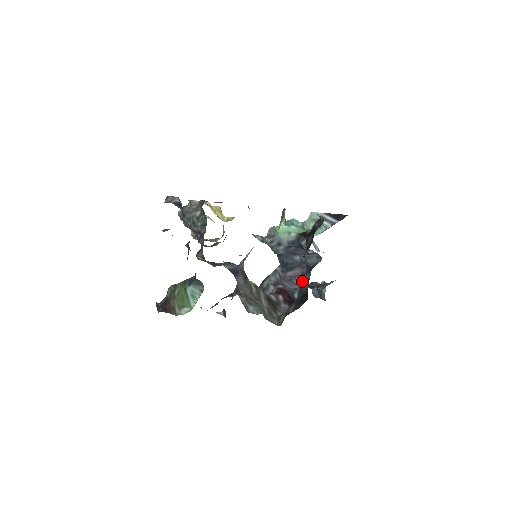
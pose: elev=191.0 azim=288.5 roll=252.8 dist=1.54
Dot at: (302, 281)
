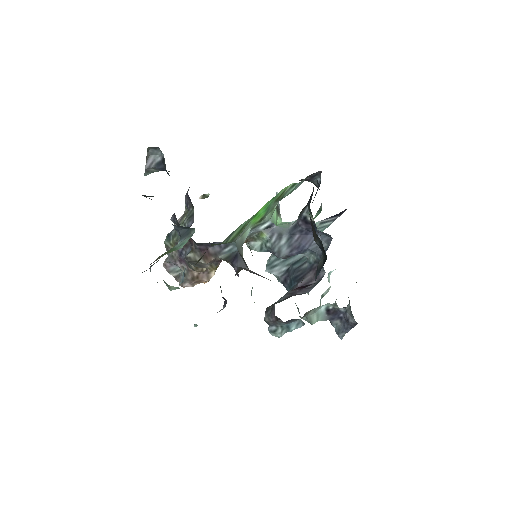
Dot at: (317, 280)
